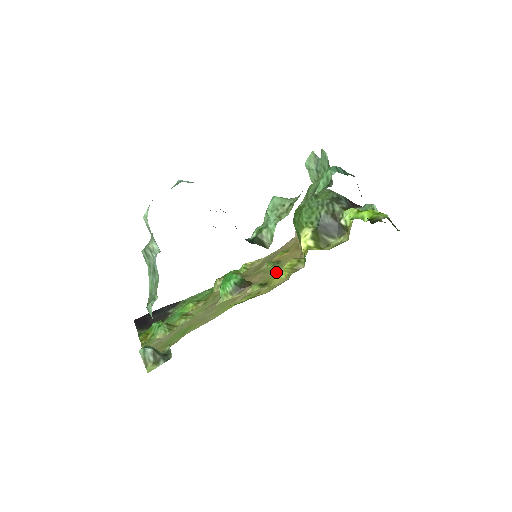
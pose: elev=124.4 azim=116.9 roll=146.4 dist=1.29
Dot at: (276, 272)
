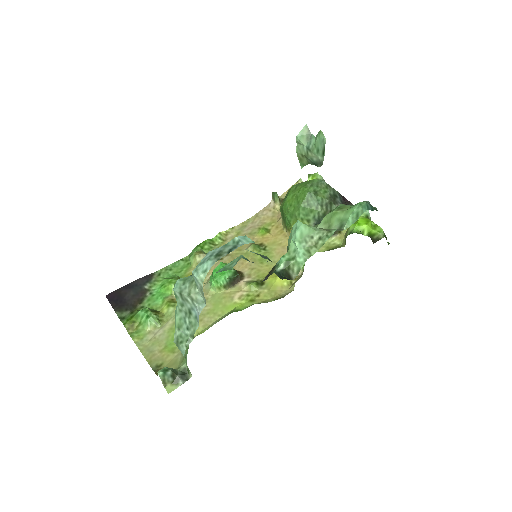
Dot at: (268, 265)
